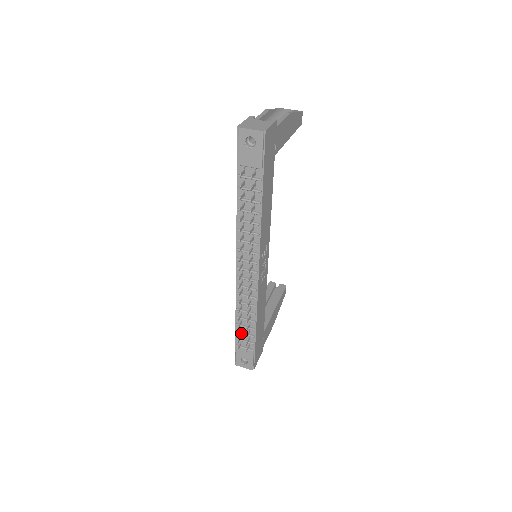
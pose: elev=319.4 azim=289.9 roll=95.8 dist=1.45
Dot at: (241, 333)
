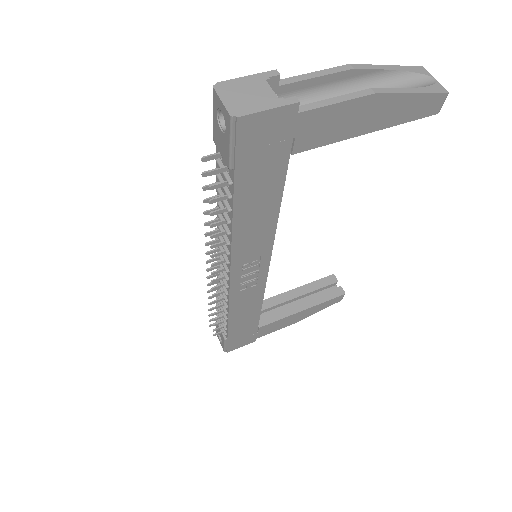
Dot at: (218, 315)
